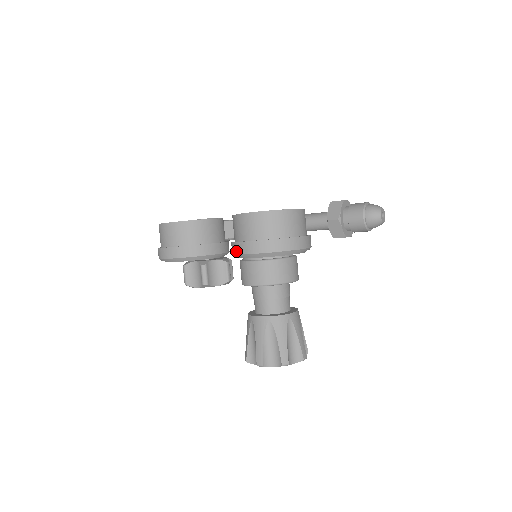
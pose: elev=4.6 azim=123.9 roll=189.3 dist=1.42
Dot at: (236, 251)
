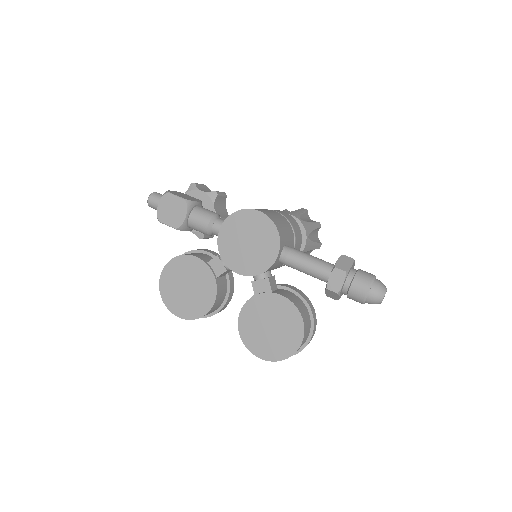
Dot at: occluded
